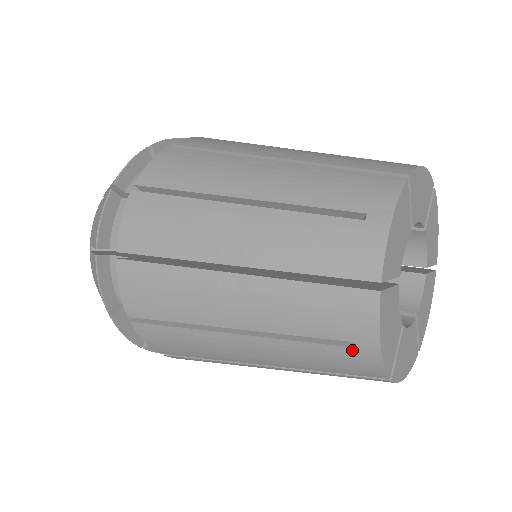
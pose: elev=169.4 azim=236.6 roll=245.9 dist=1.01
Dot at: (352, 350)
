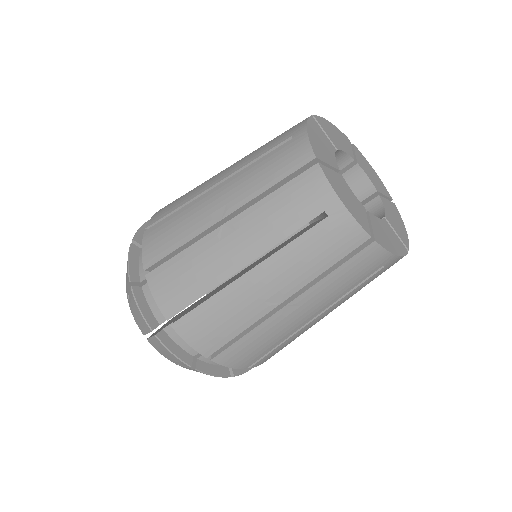
Dot at: (327, 221)
